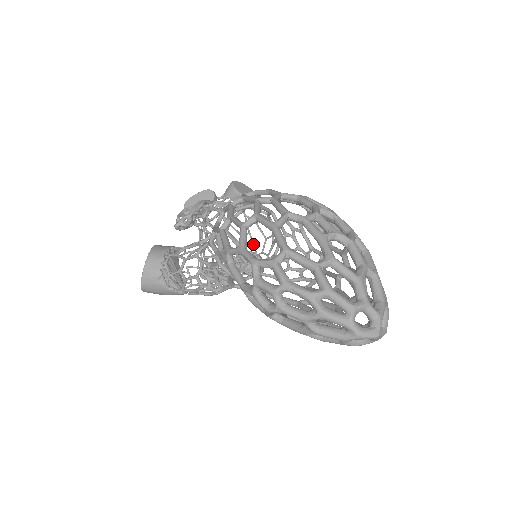
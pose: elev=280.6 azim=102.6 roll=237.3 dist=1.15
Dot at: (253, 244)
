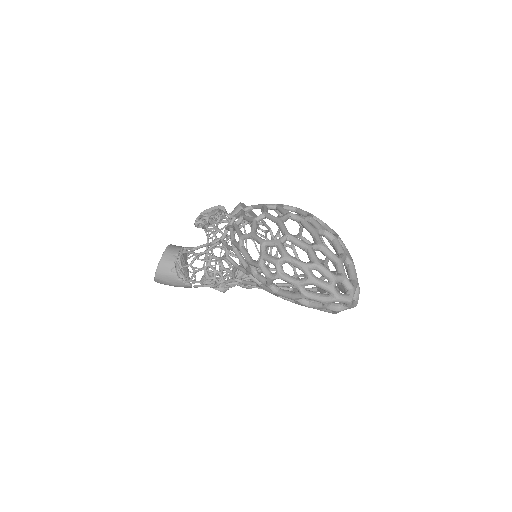
Dot at: occluded
